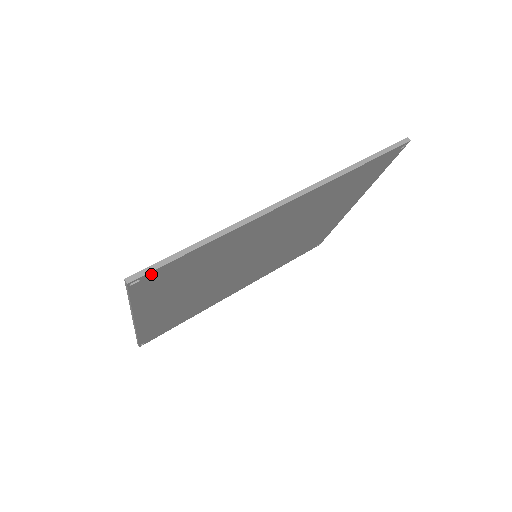
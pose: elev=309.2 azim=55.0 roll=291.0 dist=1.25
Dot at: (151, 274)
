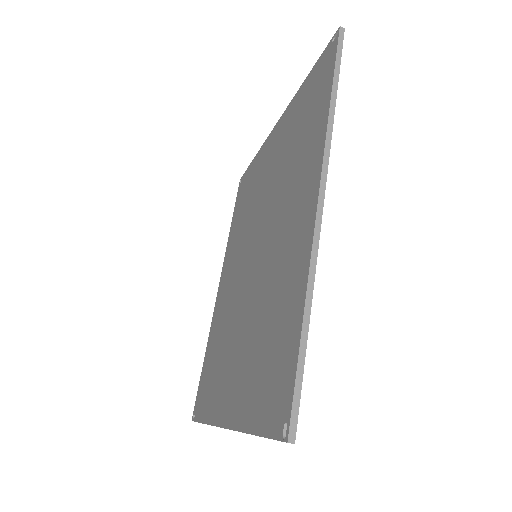
Dot at: (294, 405)
